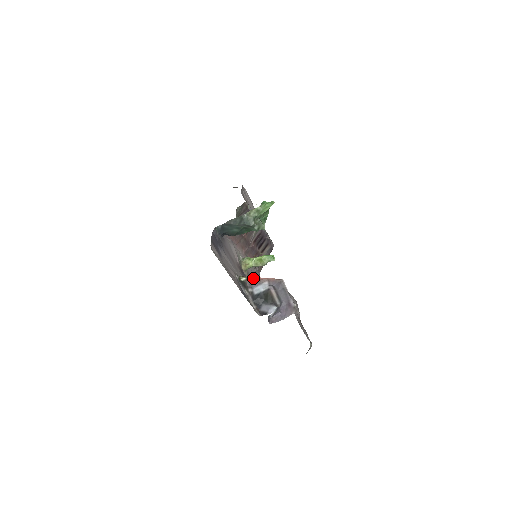
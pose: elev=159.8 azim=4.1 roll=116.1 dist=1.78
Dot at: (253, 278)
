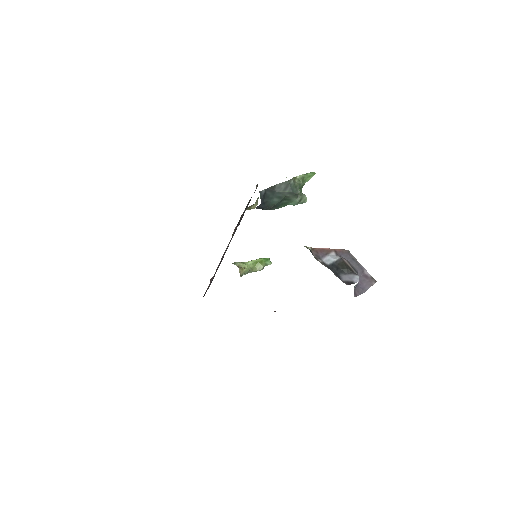
Dot at: (317, 248)
